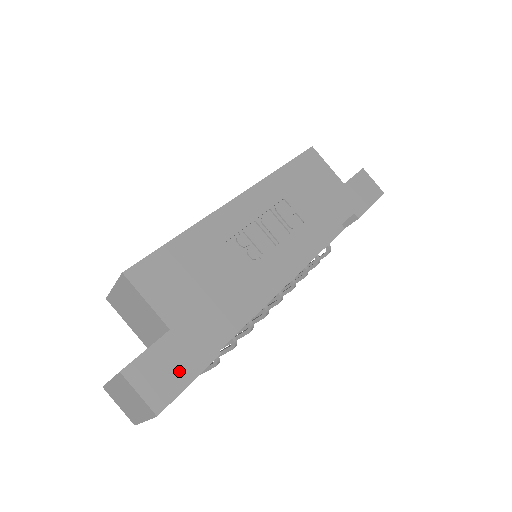
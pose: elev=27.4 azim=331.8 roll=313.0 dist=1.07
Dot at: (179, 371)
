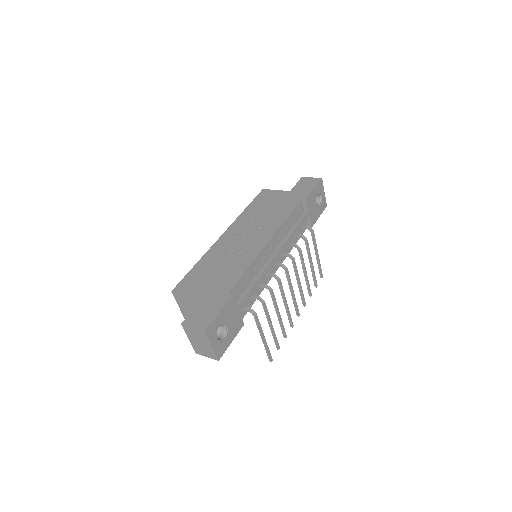
Dot at: (211, 311)
